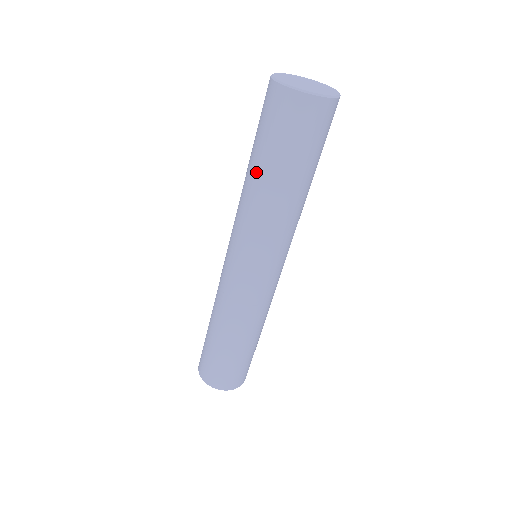
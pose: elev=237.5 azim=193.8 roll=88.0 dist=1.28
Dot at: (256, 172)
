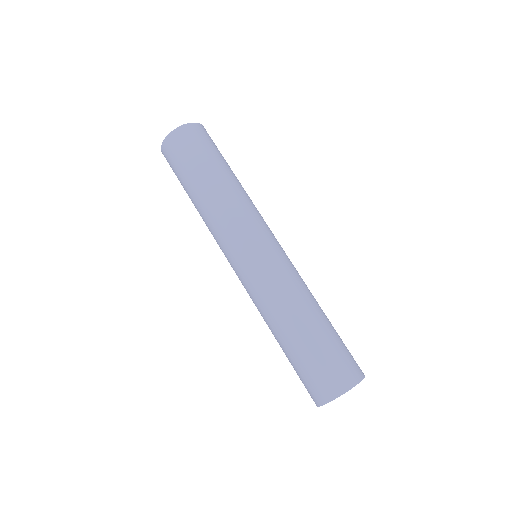
Dot at: (199, 188)
